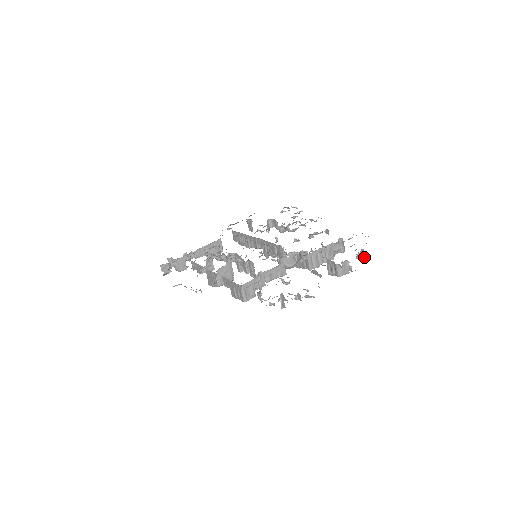
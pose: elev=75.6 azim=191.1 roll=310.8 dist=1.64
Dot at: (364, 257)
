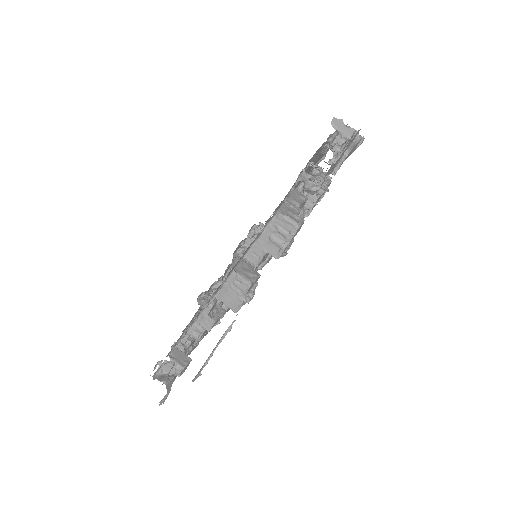
Dot at: occluded
